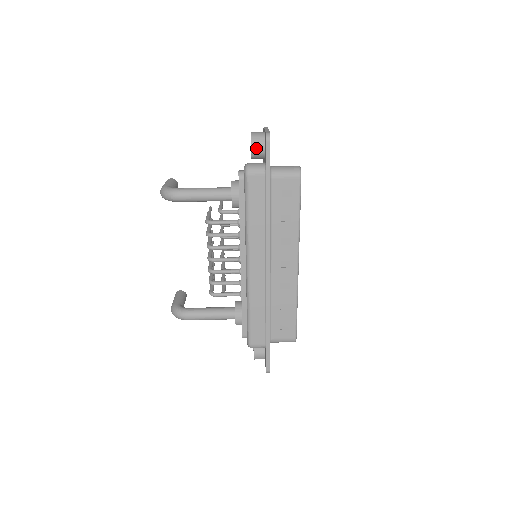
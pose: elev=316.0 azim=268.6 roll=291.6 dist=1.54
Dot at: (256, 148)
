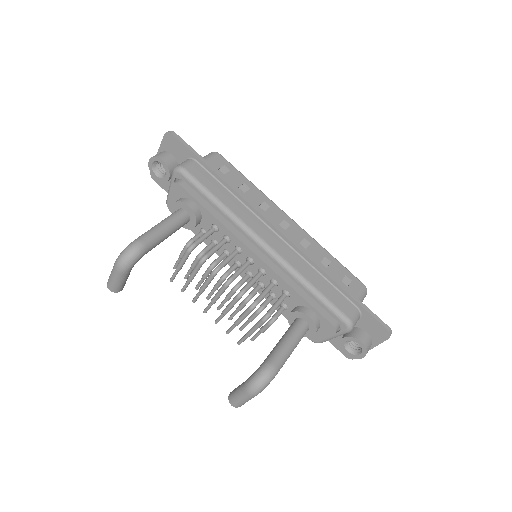
Dot at: (166, 159)
